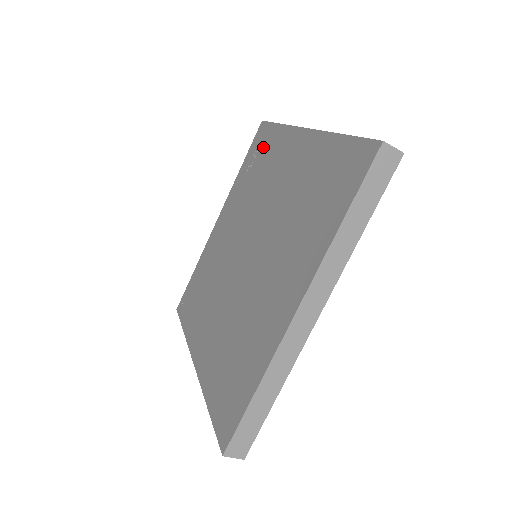
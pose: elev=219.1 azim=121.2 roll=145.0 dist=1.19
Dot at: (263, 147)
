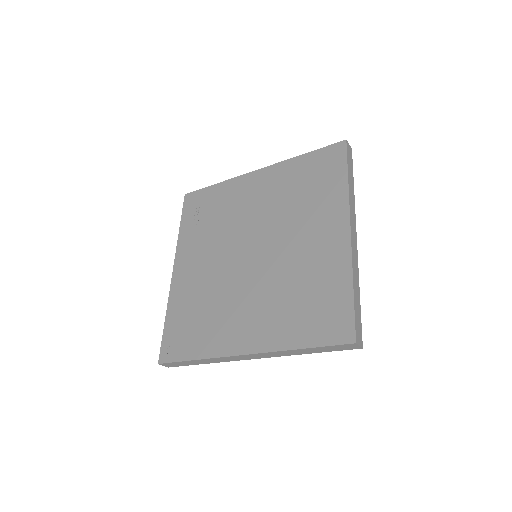
Dot at: (206, 202)
